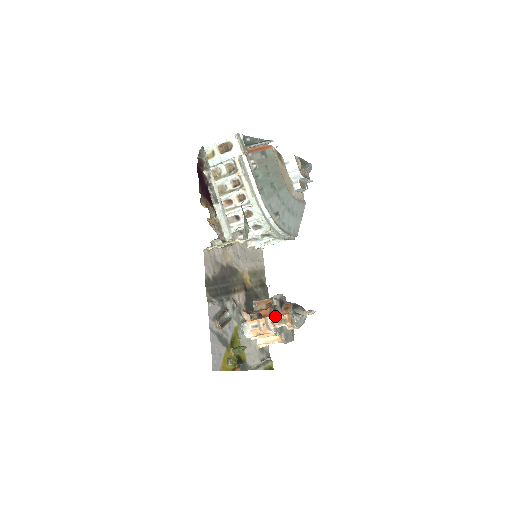
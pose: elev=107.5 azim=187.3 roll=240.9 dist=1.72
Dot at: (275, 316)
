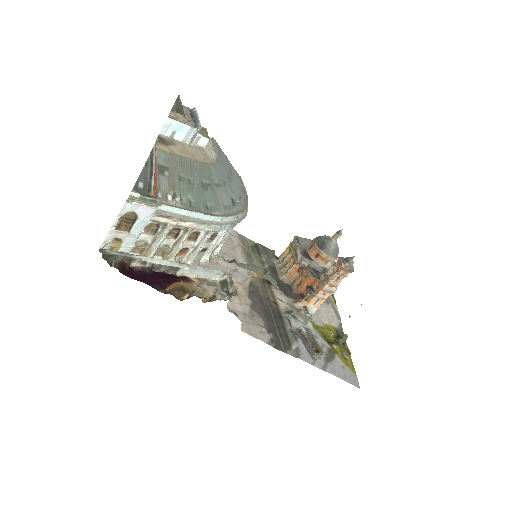
Dot at: (330, 281)
